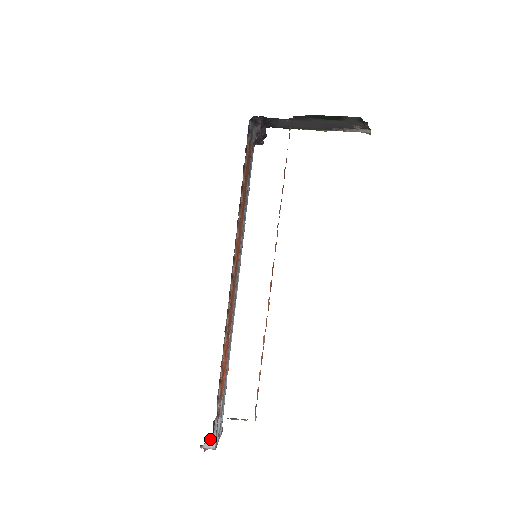
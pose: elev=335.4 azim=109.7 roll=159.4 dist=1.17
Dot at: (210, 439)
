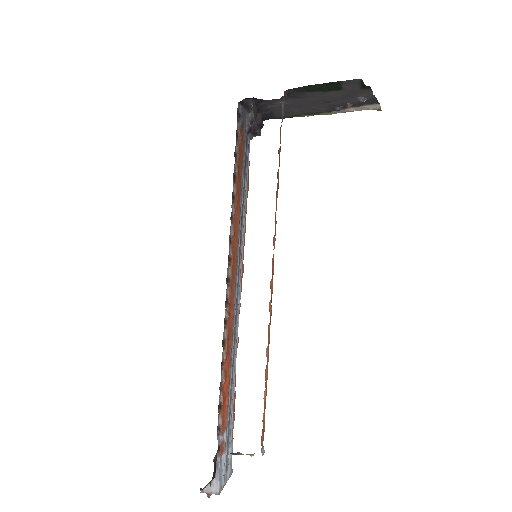
Dot at: (212, 481)
